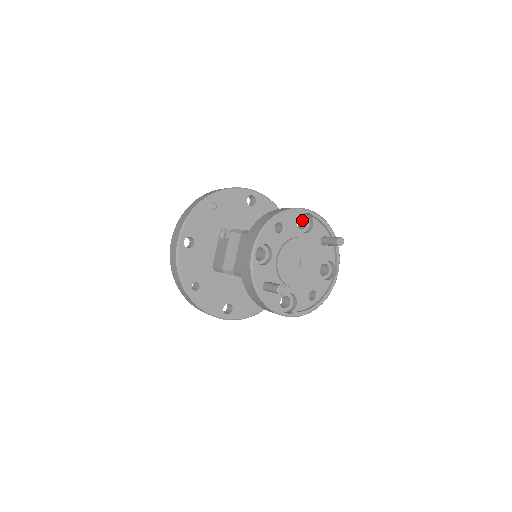
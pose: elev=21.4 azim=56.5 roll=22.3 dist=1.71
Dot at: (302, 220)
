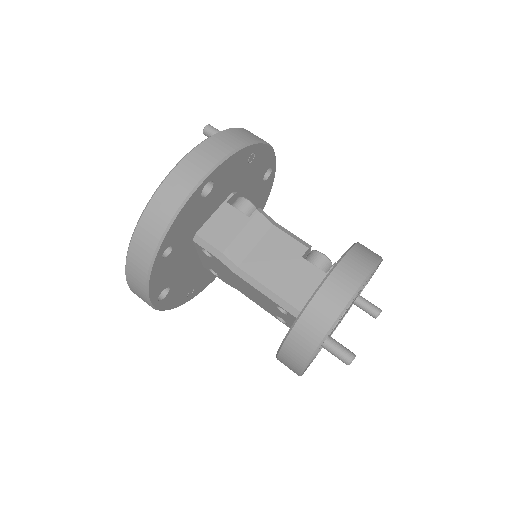
Dot at: occluded
